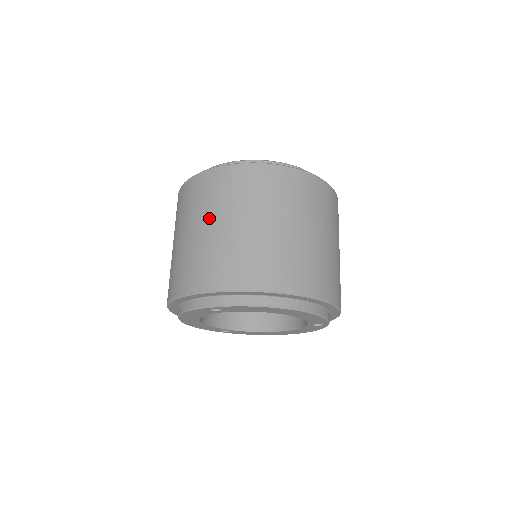
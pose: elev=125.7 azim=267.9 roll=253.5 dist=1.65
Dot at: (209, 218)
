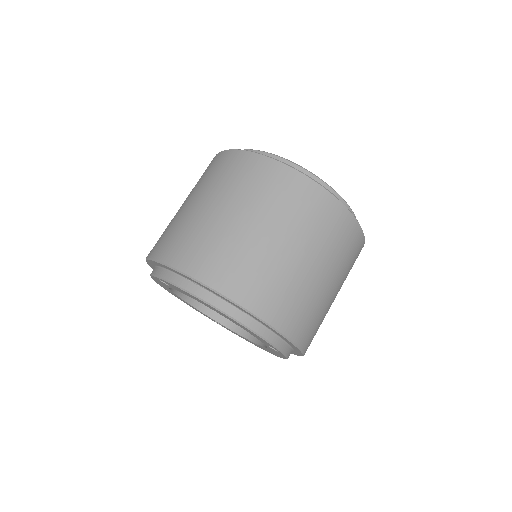
Dot at: (194, 195)
